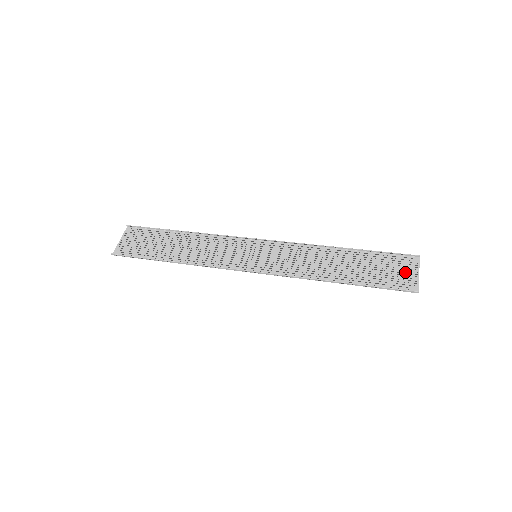
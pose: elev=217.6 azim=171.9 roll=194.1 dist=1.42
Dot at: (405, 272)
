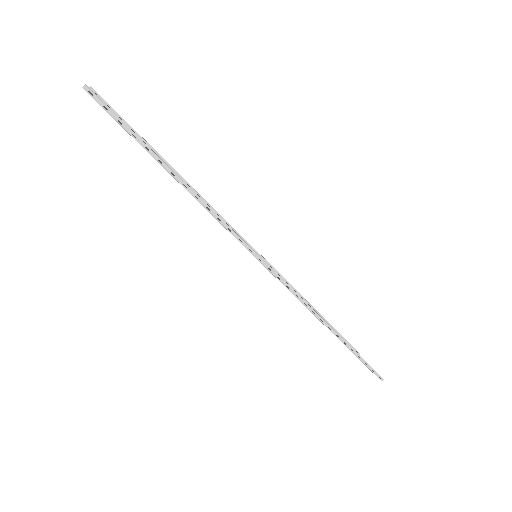
Dot at: occluded
